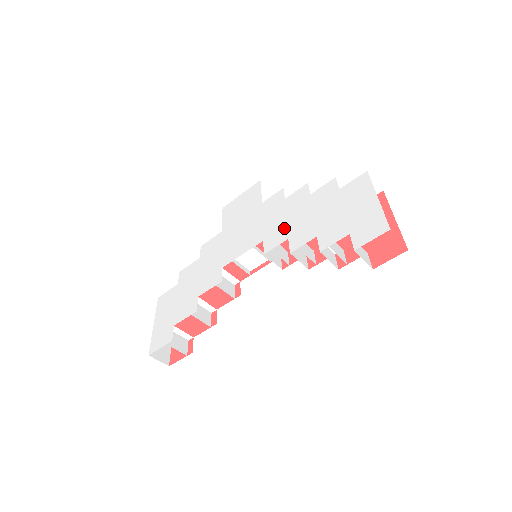
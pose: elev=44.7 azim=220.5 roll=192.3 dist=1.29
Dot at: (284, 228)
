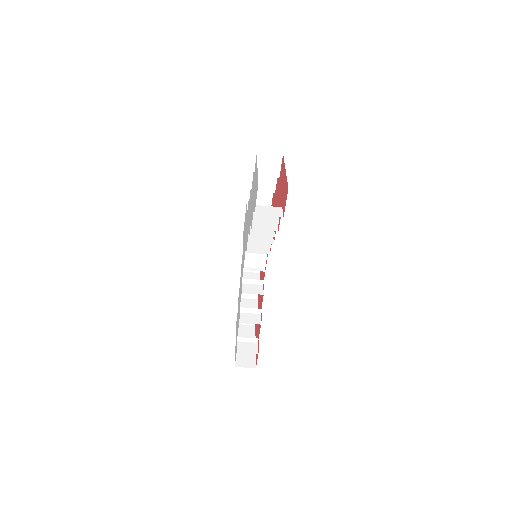
Dot at: (248, 226)
